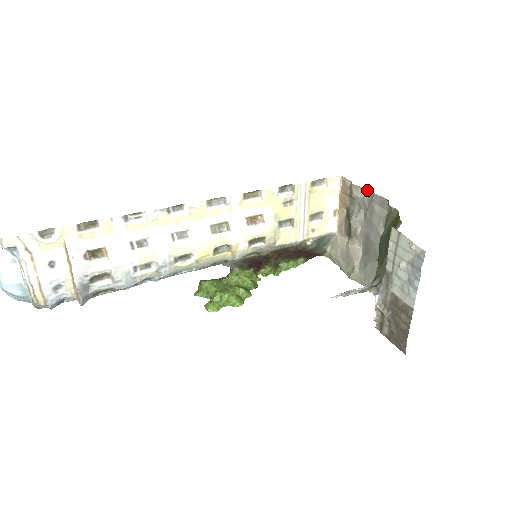
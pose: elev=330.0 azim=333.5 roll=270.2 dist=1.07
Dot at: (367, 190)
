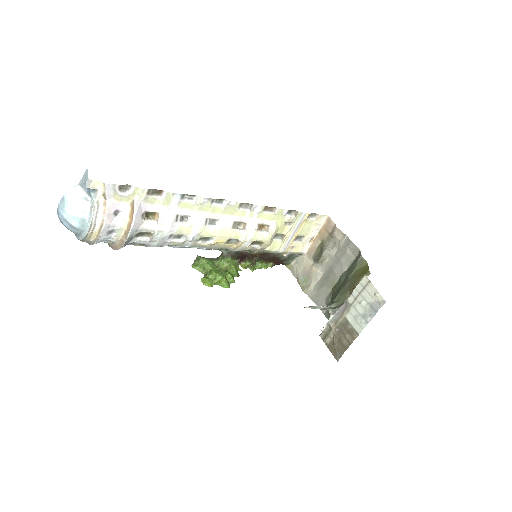
Dot at: (346, 236)
